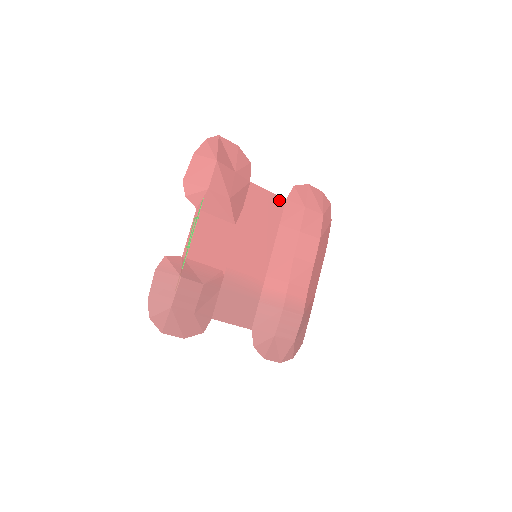
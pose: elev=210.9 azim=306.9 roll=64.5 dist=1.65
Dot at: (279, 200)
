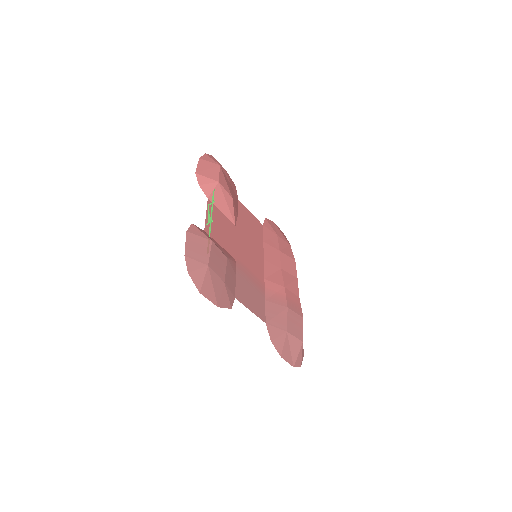
Dot at: (259, 223)
